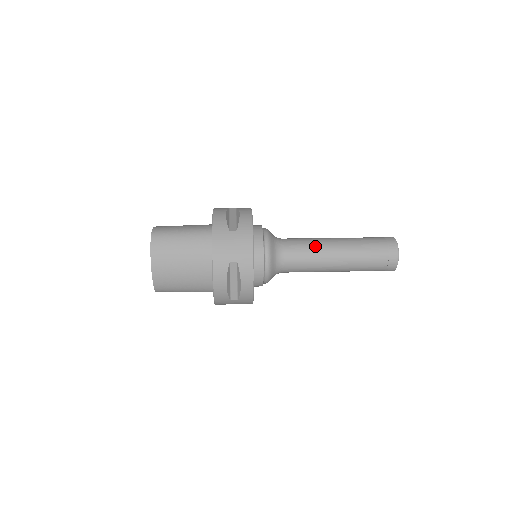
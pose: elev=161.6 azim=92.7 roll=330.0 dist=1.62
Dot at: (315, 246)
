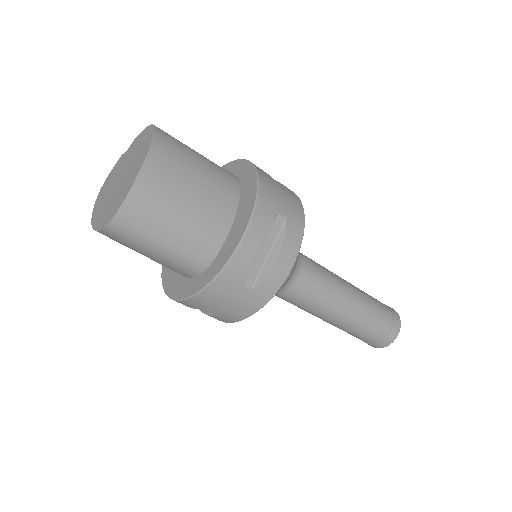
Dot at: (331, 272)
